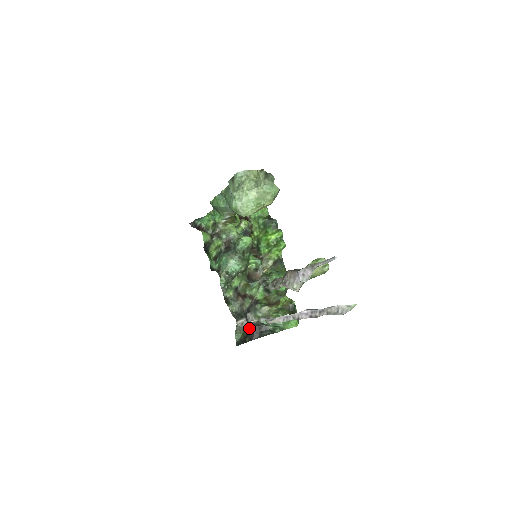
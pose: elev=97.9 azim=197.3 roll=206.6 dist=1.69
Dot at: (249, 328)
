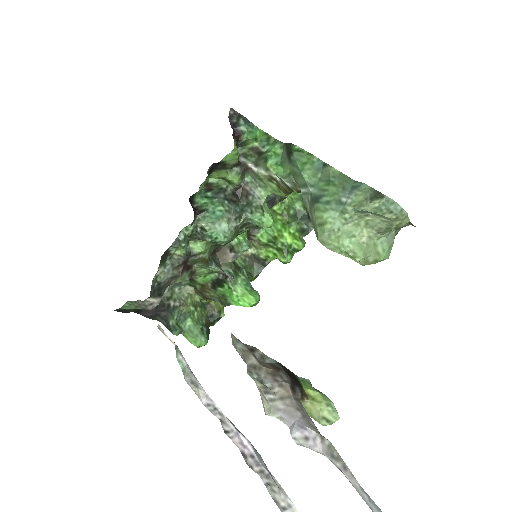
Dot at: occluded
